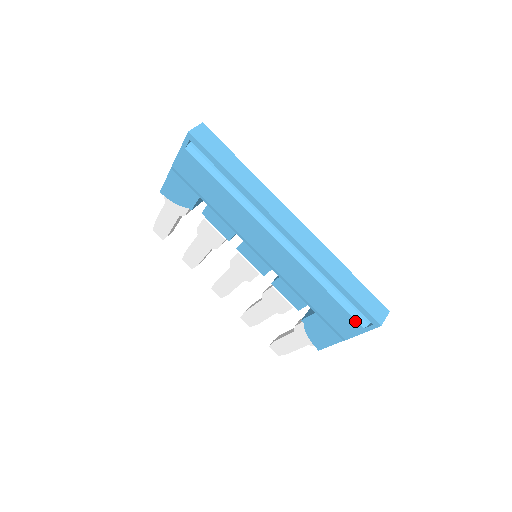
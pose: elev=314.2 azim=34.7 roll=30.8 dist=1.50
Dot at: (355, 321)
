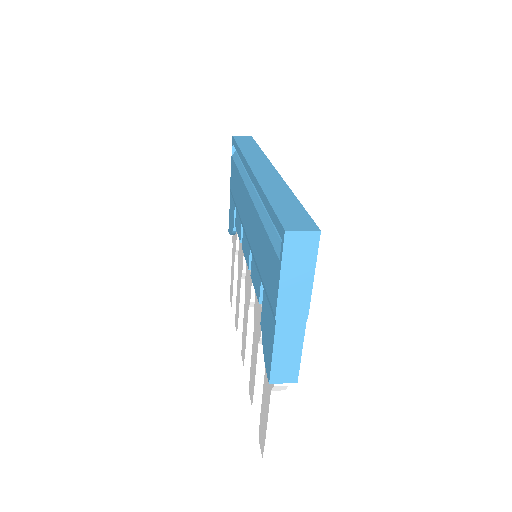
Dot at: (275, 255)
